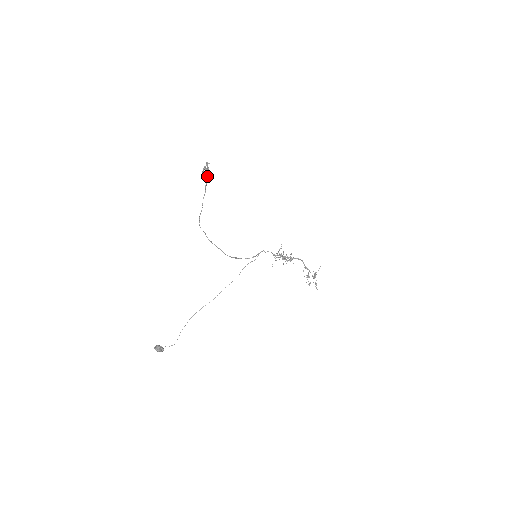
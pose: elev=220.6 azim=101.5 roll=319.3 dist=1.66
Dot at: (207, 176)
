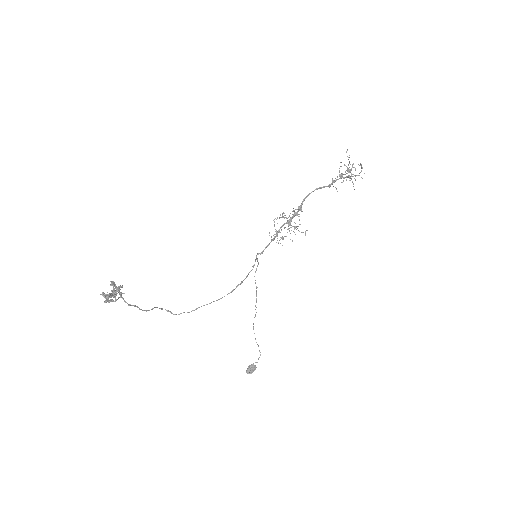
Dot at: occluded
